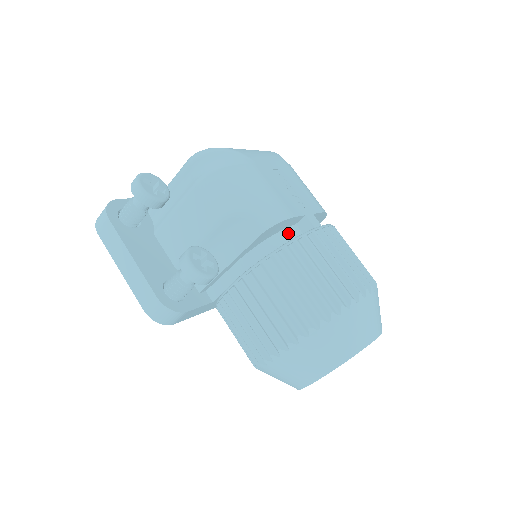
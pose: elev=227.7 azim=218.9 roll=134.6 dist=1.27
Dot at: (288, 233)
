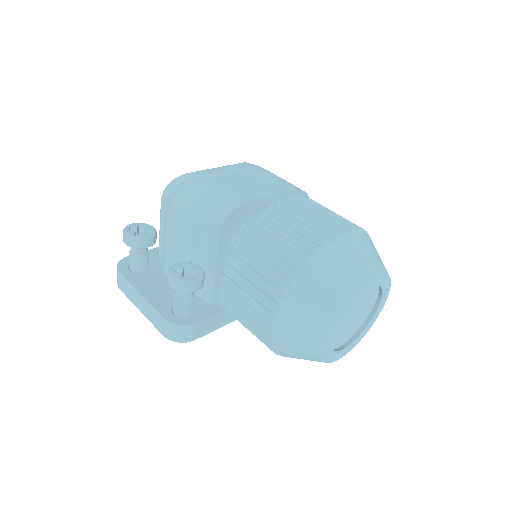
Dot at: occluded
